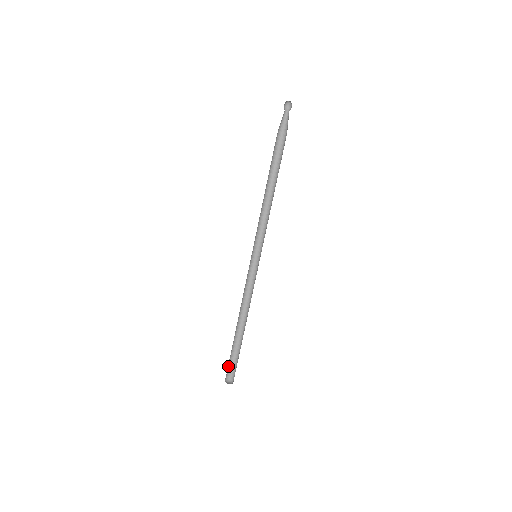
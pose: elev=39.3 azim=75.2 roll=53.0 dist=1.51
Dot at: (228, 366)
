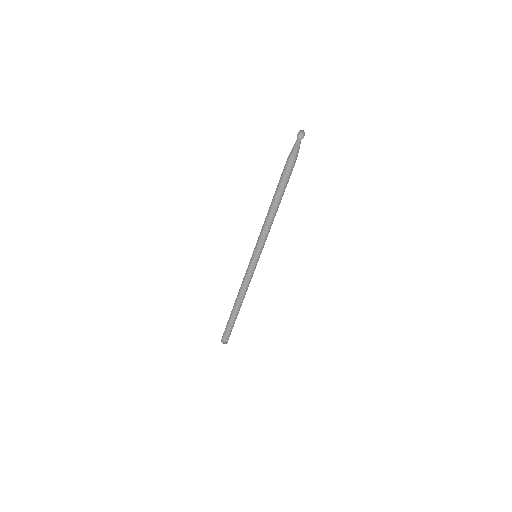
Dot at: (225, 330)
